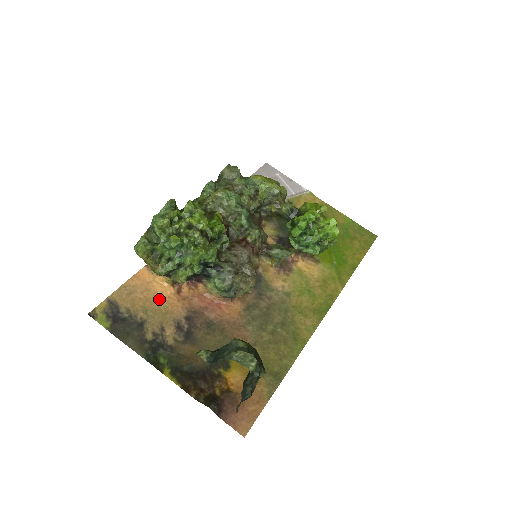
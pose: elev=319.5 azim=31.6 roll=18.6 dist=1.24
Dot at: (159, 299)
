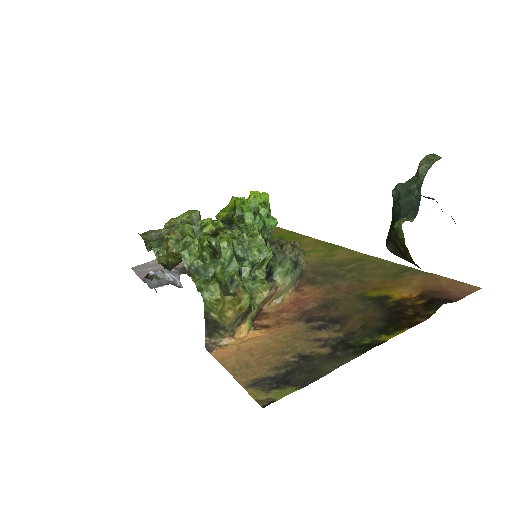
Dot at: (269, 341)
